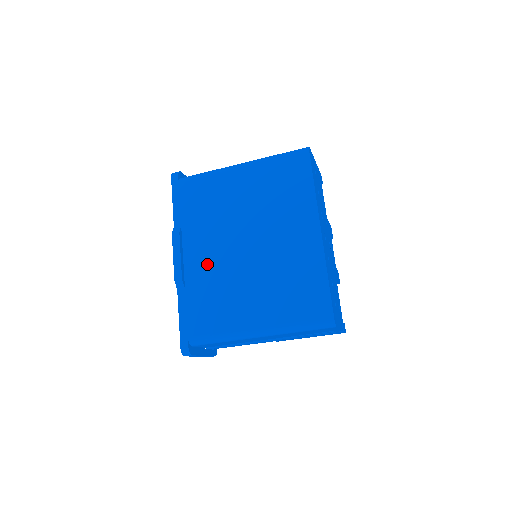
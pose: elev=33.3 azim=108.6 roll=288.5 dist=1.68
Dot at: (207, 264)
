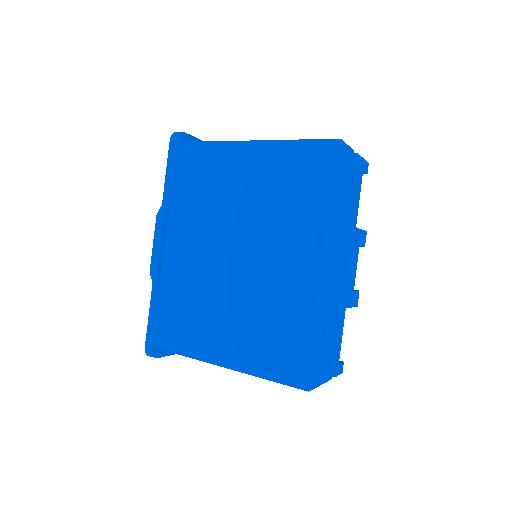
Dot at: (186, 263)
